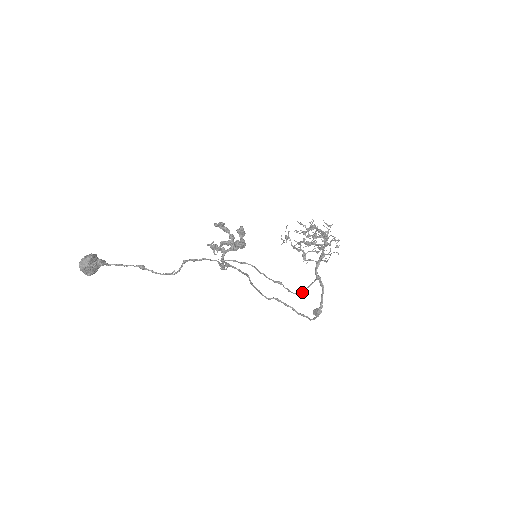
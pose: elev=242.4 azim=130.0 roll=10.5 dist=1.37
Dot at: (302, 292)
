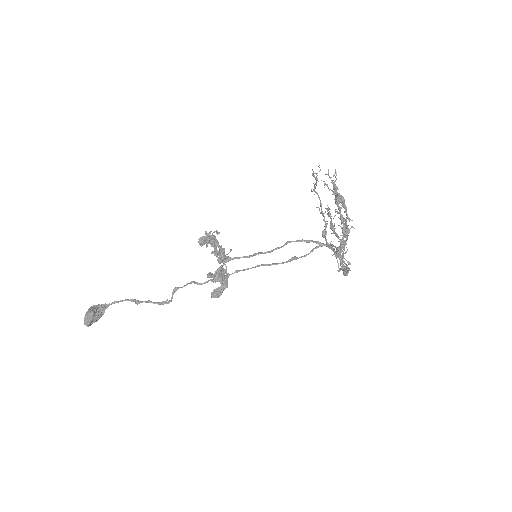
Dot at: occluded
